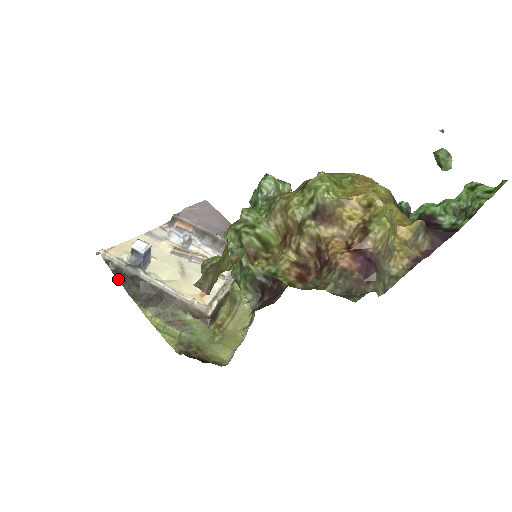
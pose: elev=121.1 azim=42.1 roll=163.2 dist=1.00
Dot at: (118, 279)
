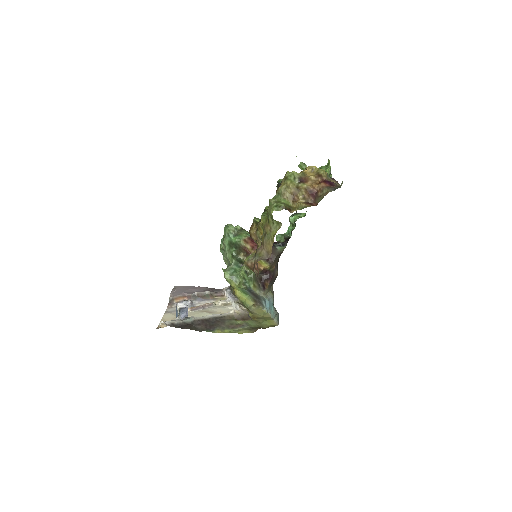
Dot at: (185, 328)
